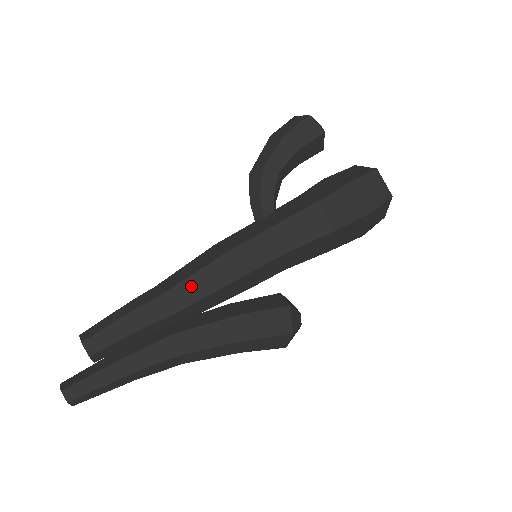
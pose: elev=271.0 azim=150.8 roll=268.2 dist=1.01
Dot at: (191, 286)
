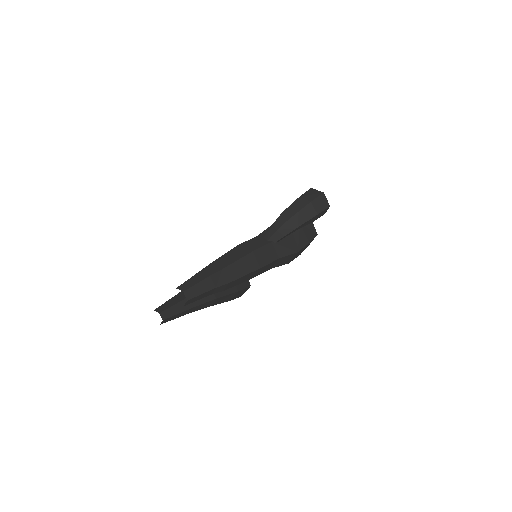
Dot at: (239, 280)
